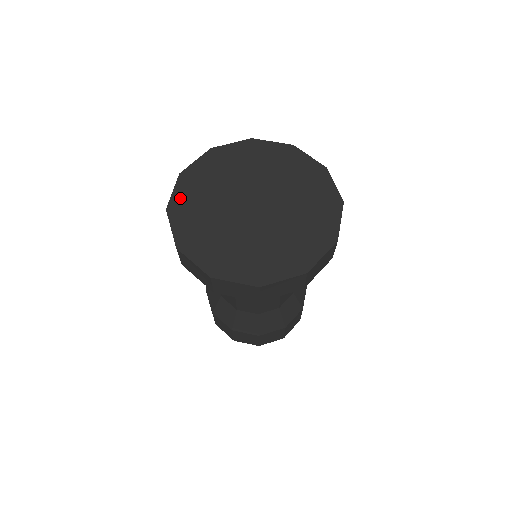
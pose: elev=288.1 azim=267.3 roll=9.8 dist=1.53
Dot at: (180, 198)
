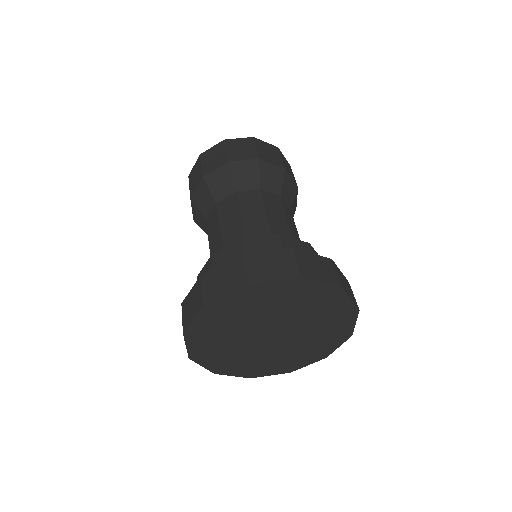
Dot at: (197, 349)
